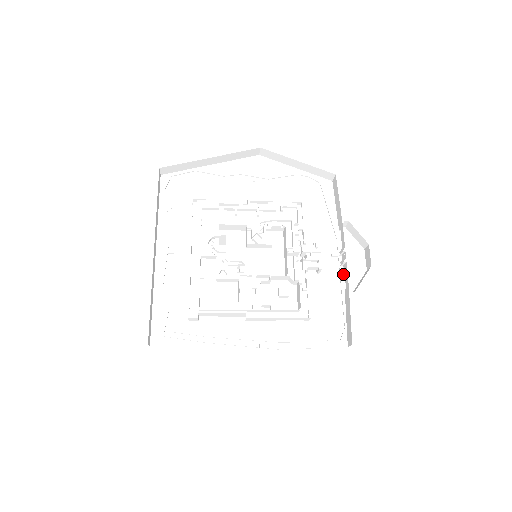
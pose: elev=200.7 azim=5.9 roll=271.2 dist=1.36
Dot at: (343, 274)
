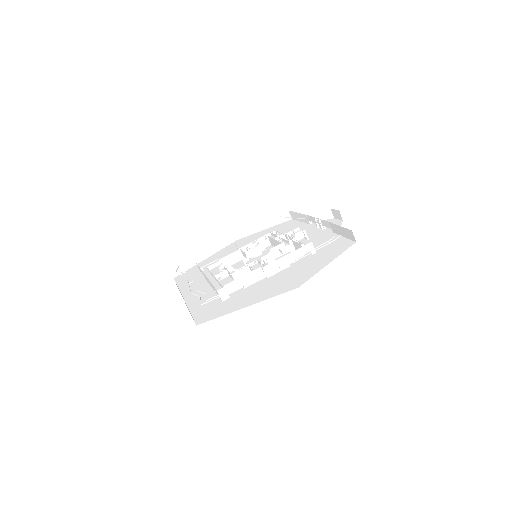
Dot at: (327, 230)
